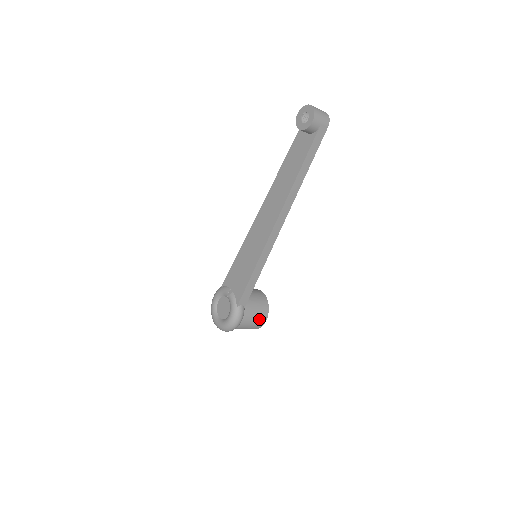
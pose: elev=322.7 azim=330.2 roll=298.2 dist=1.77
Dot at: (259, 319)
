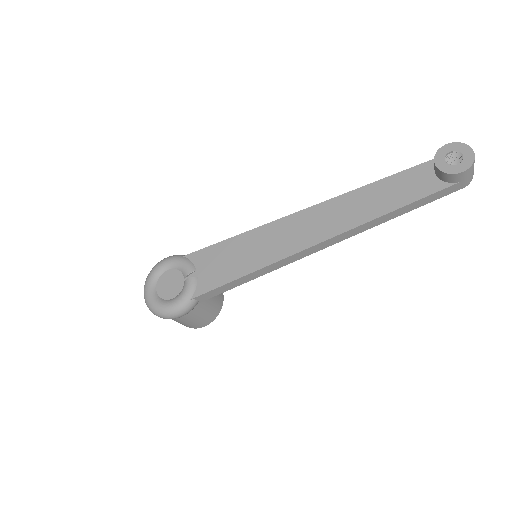
Dot at: (200, 321)
